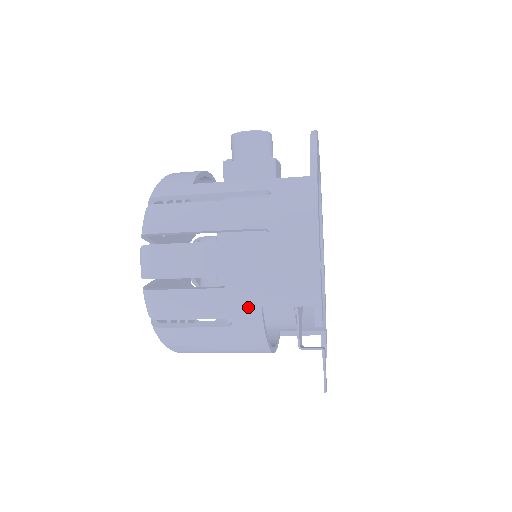
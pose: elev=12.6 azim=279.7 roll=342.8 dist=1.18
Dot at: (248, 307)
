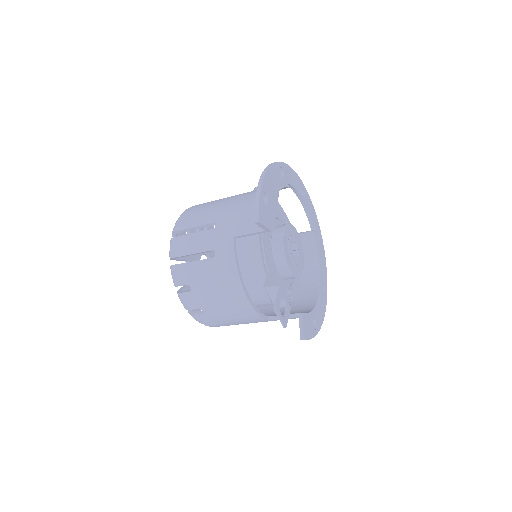
Dot at: (226, 239)
